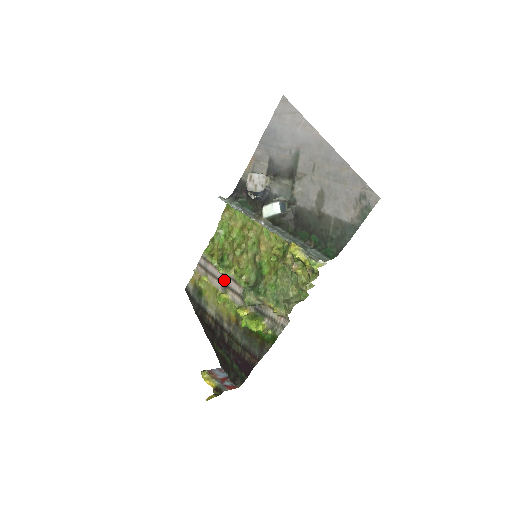
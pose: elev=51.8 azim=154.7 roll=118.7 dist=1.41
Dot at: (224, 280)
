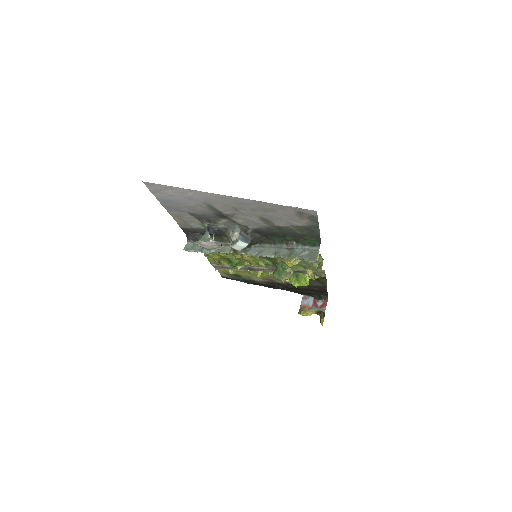
Dot at: (246, 268)
